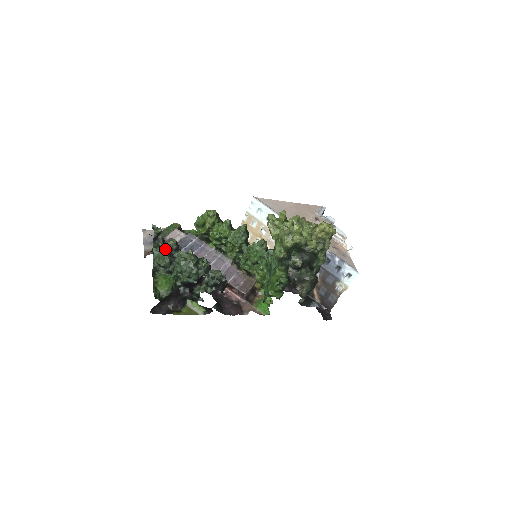
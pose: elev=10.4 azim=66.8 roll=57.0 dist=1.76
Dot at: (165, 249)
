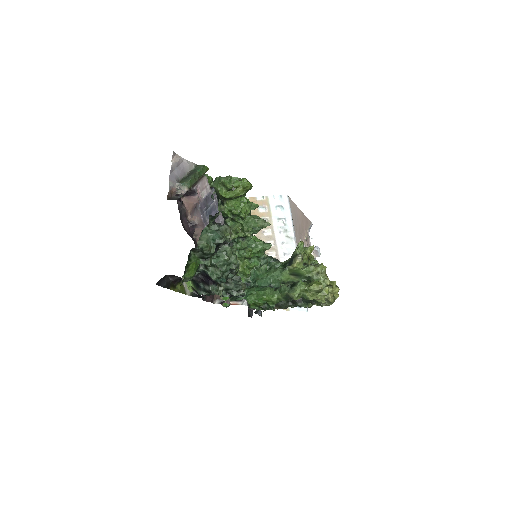
Dot at: (220, 240)
